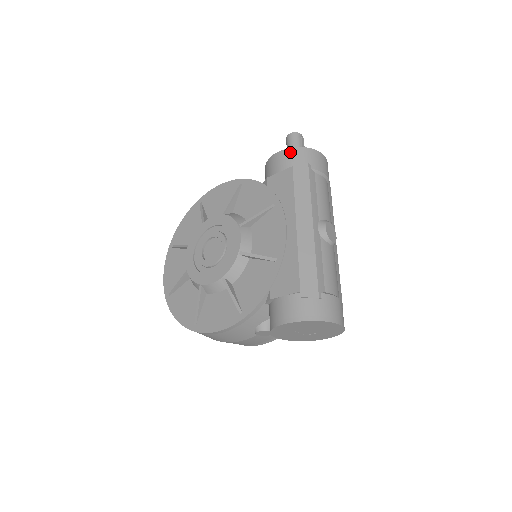
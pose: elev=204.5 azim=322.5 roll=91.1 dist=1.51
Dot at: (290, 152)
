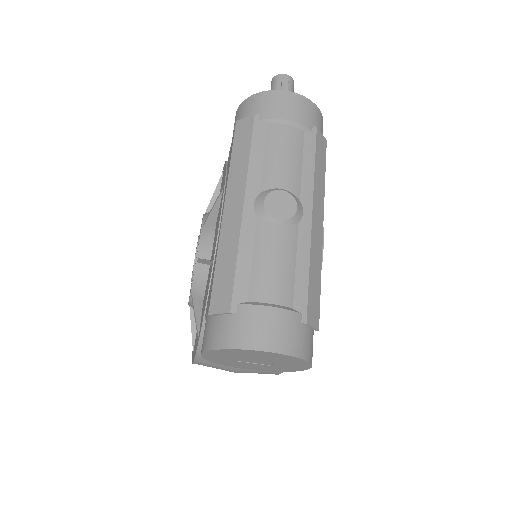
Dot at: (240, 108)
